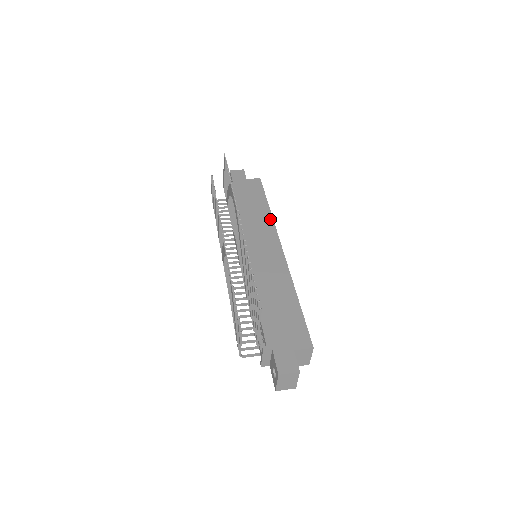
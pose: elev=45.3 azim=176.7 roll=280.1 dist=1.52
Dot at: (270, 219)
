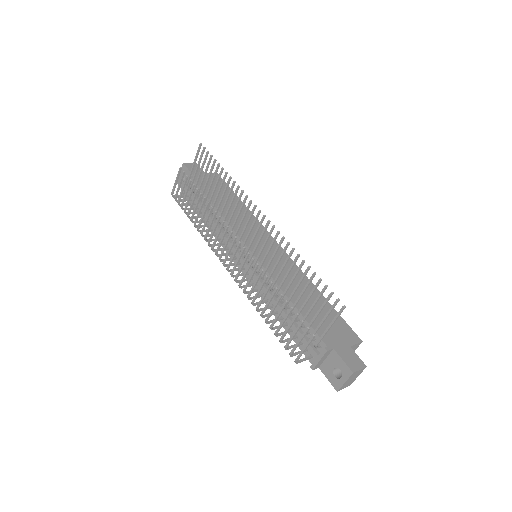
Dot at: (253, 217)
